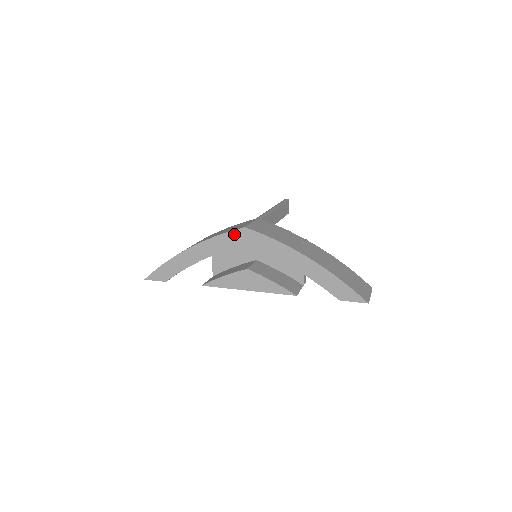
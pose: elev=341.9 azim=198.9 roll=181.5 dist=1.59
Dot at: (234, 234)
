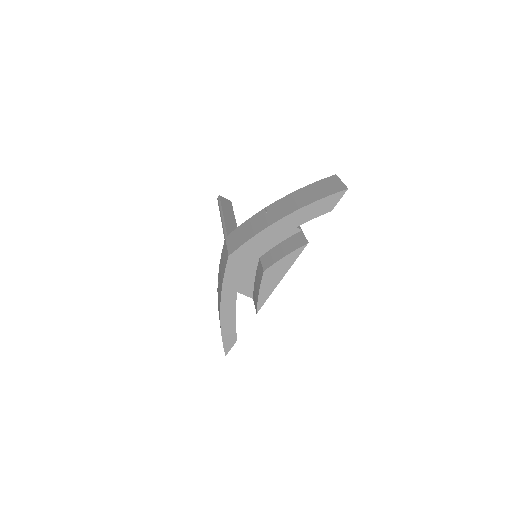
Dot at: (229, 267)
